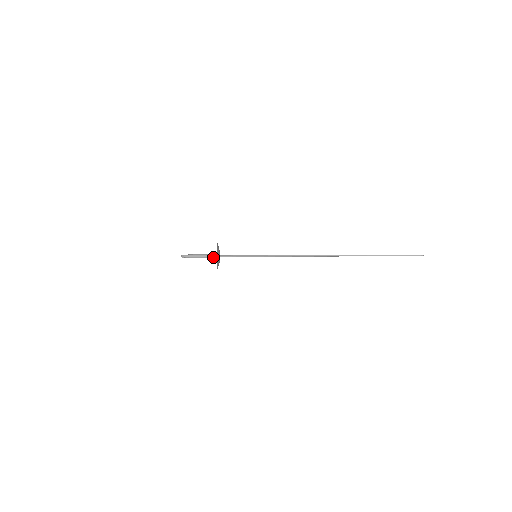
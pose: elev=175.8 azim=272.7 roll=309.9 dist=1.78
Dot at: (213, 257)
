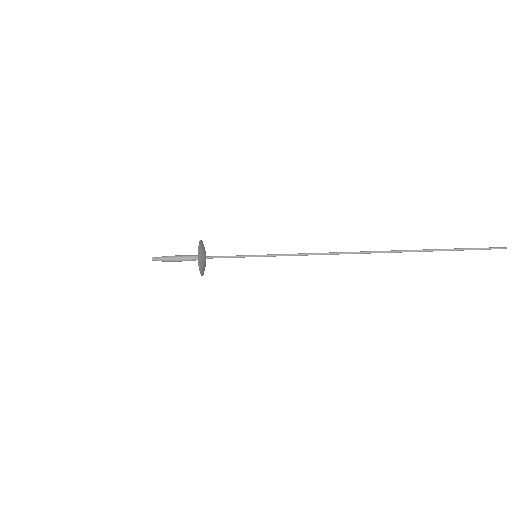
Dot at: (195, 258)
